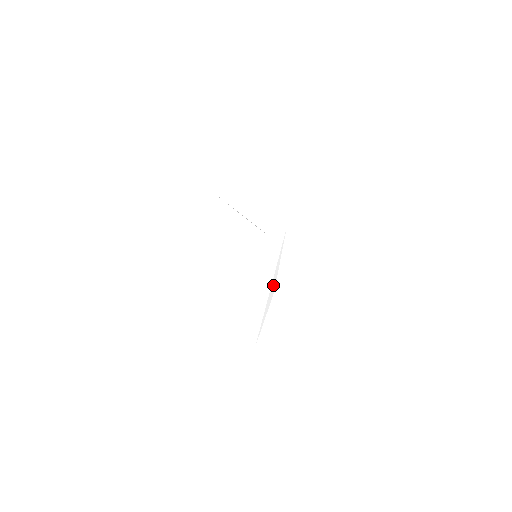
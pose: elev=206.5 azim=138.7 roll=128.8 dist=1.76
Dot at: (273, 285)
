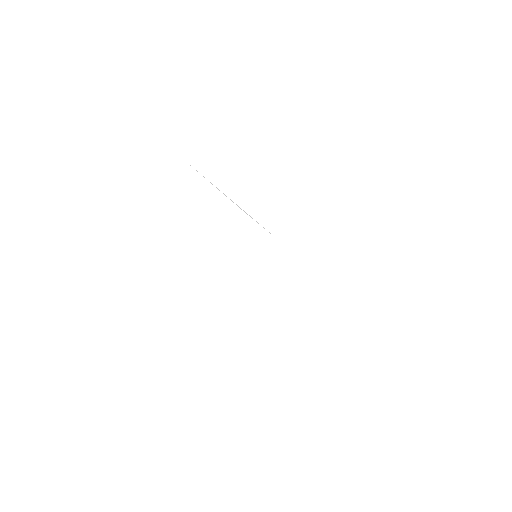
Dot at: occluded
